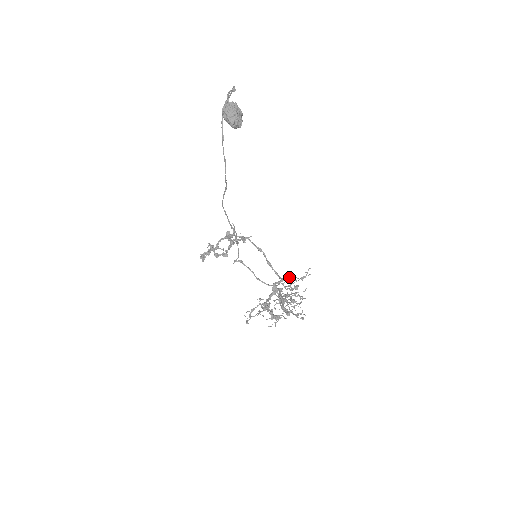
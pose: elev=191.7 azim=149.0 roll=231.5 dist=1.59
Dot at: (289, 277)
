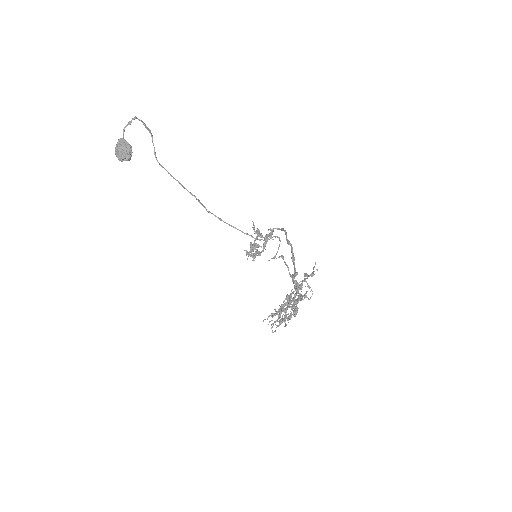
Dot at: (292, 275)
